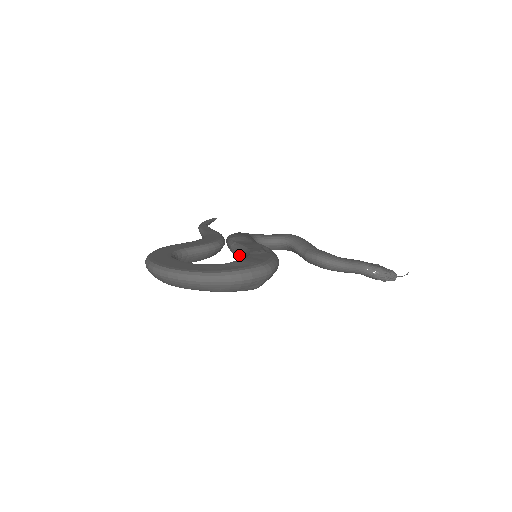
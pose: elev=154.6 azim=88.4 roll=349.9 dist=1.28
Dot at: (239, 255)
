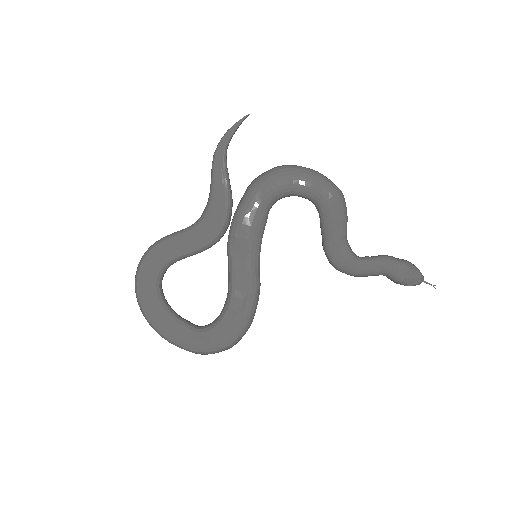
Dot at: occluded
